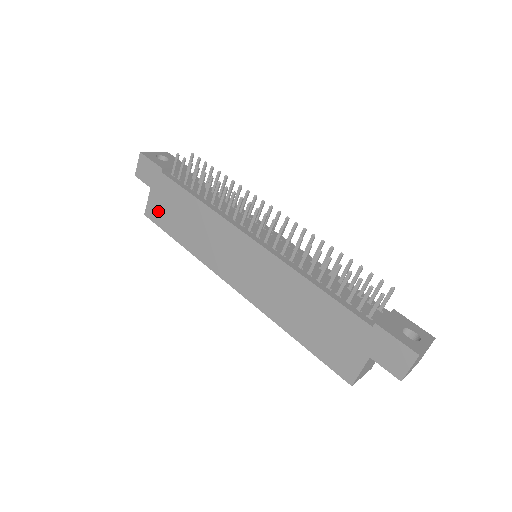
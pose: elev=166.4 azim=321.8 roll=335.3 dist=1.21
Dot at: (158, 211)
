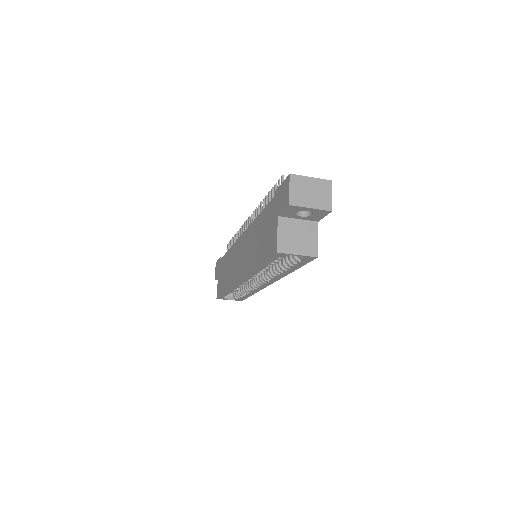
Dot at: (220, 286)
